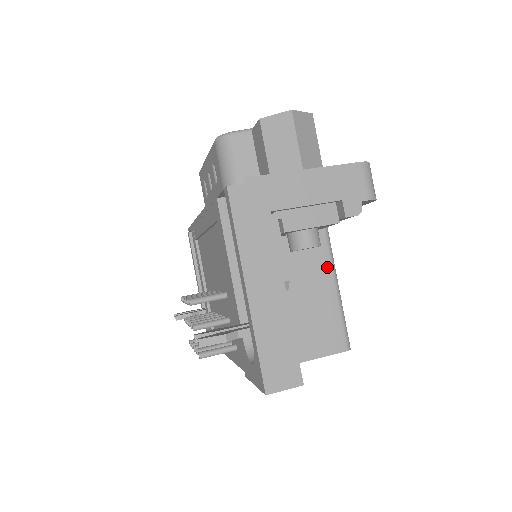
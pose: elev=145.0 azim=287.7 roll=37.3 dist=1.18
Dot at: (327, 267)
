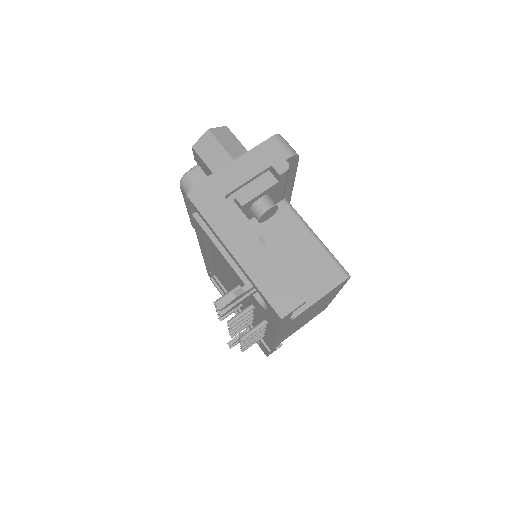
Dot at: (300, 226)
